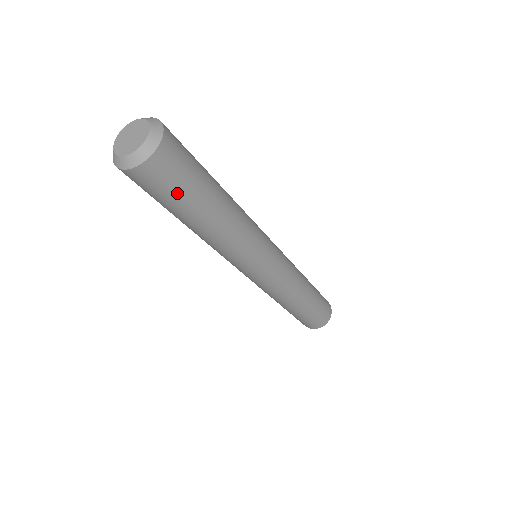
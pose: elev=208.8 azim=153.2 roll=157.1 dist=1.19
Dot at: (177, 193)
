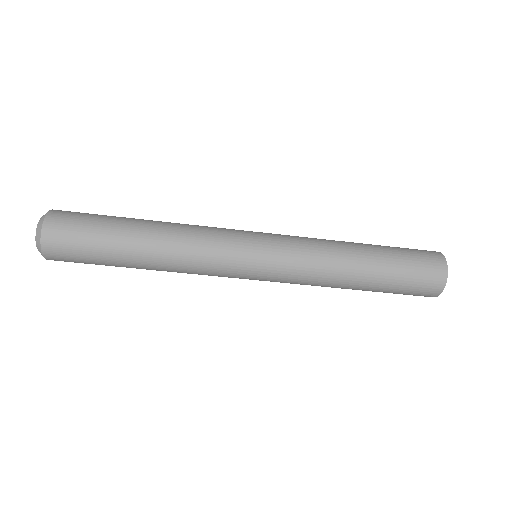
Dot at: (89, 238)
